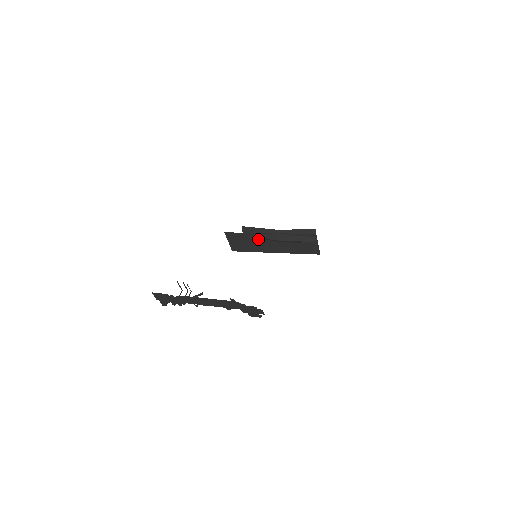
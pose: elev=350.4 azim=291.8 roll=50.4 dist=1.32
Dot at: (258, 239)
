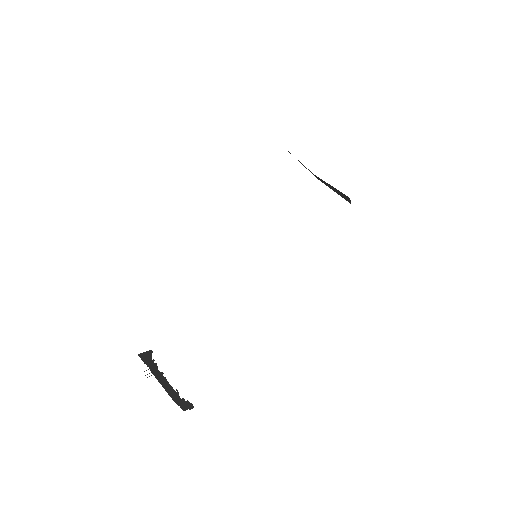
Dot at: occluded
